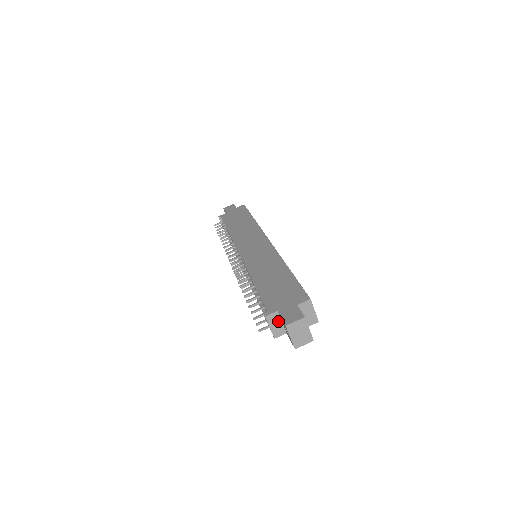
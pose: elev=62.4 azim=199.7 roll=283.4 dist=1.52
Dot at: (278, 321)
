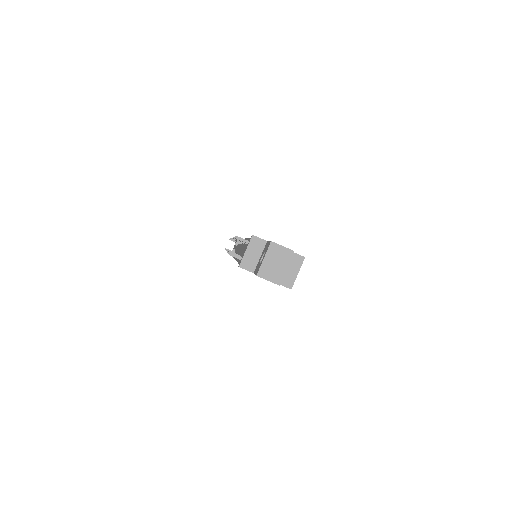
Dot at: (258, 252)
